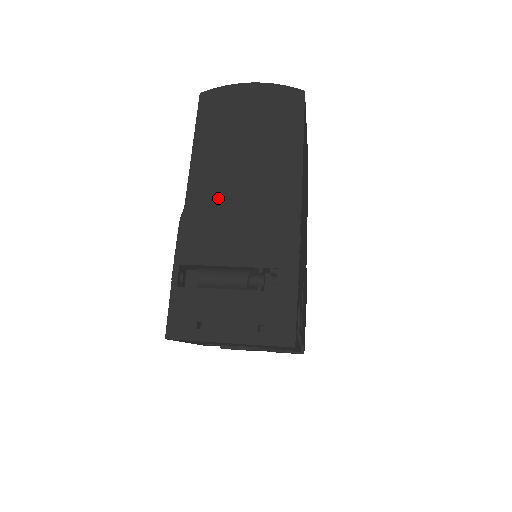
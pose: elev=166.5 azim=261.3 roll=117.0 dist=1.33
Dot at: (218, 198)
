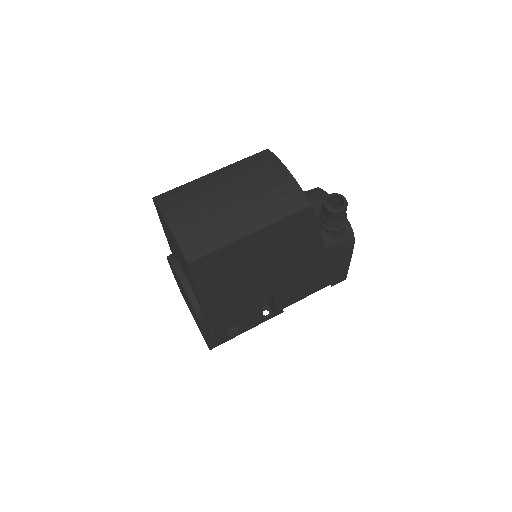
Dot at: (174, 271)
